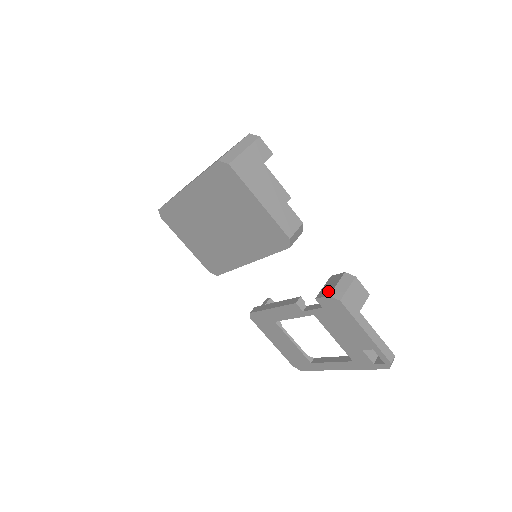
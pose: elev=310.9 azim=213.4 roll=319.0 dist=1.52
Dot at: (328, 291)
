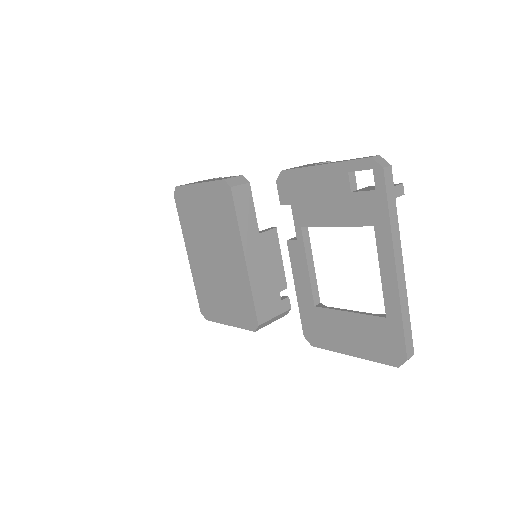
Dot at: occluded
